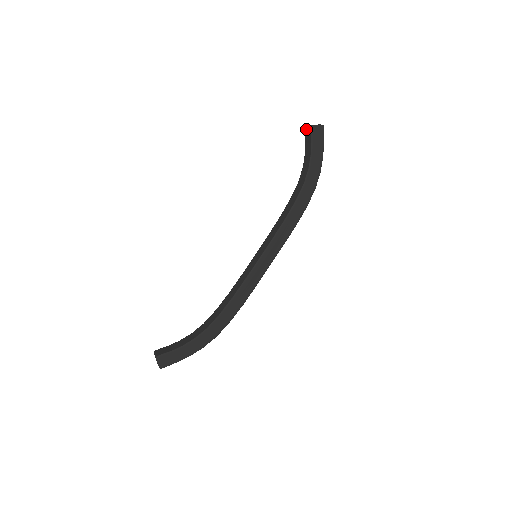
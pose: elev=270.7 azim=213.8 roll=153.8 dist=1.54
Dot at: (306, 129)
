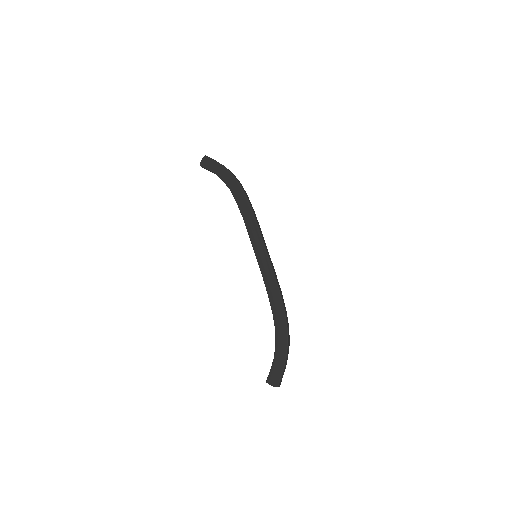
Dot at: occluded
